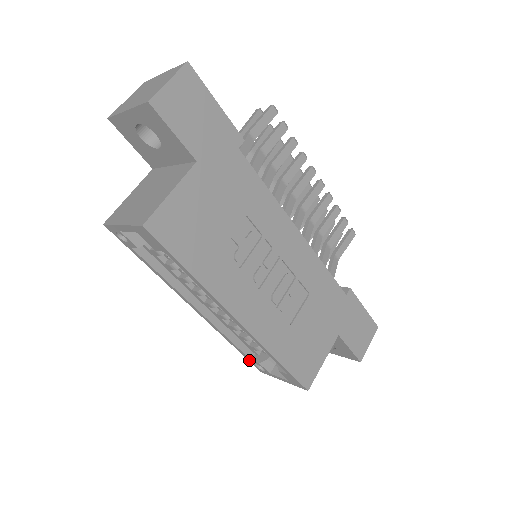
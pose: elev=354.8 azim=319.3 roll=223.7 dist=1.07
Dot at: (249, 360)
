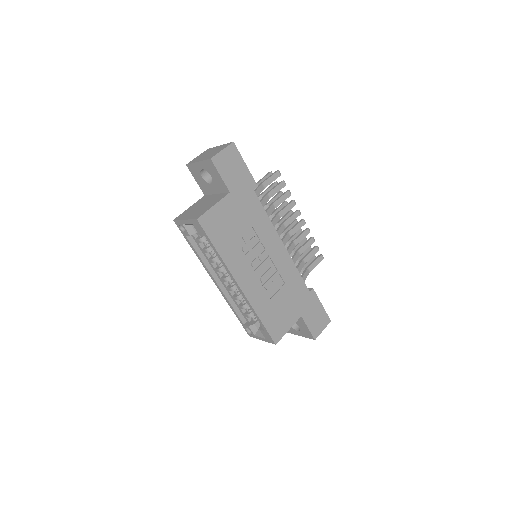
Dot at: (243, 325)
